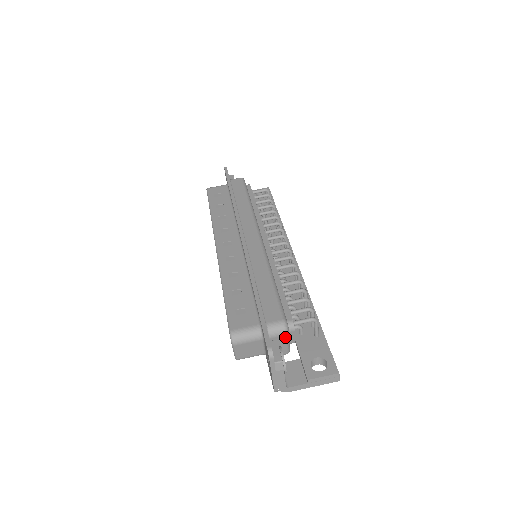
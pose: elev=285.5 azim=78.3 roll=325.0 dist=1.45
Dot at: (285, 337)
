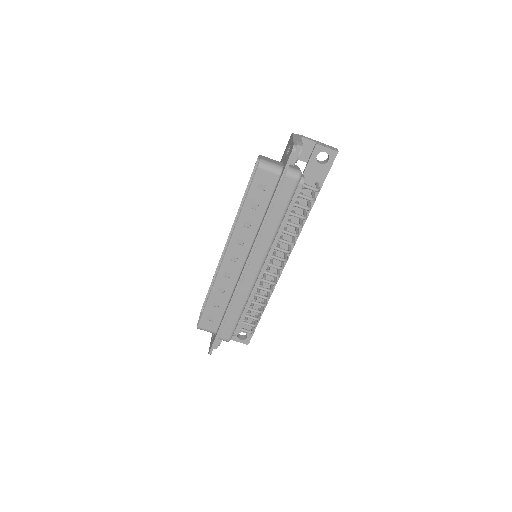
Dot at: occluded
